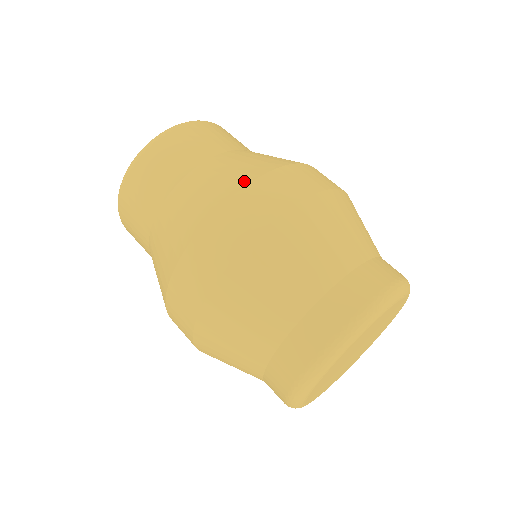
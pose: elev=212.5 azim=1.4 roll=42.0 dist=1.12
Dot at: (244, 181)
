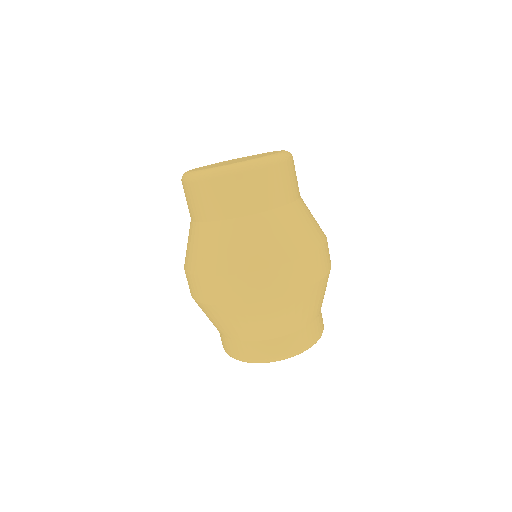
Dot at: (294, 255)
